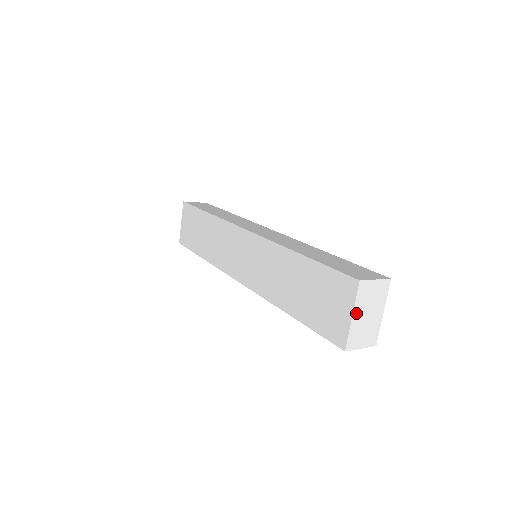
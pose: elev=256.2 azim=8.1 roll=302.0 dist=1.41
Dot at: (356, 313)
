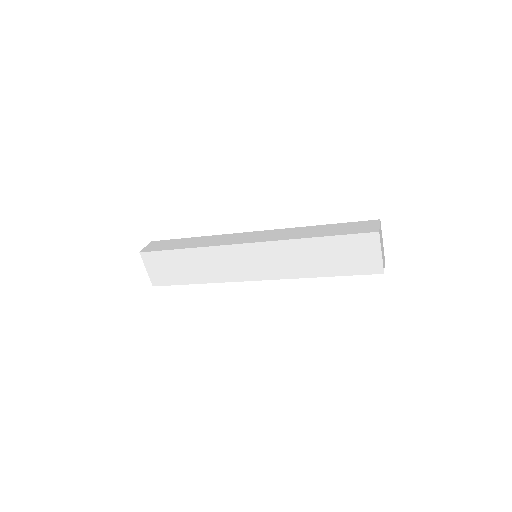
Dot at: (381, 250)
